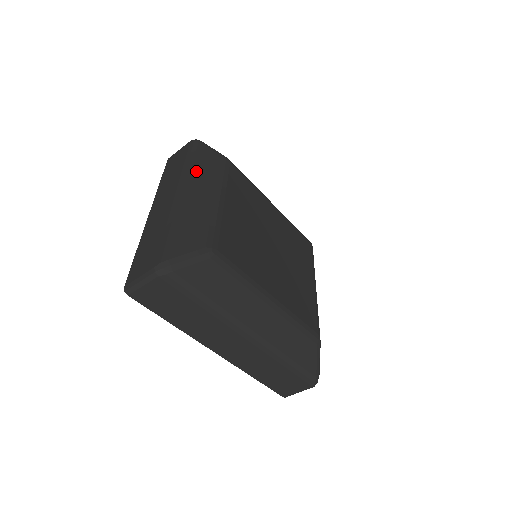
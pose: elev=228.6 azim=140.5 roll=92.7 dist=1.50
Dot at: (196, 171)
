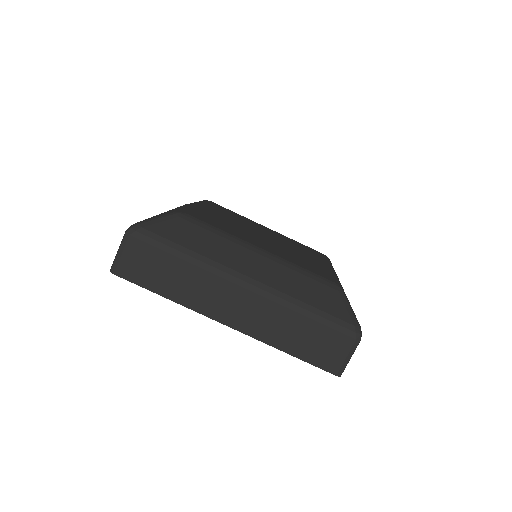
Dot at: (178, 207)
